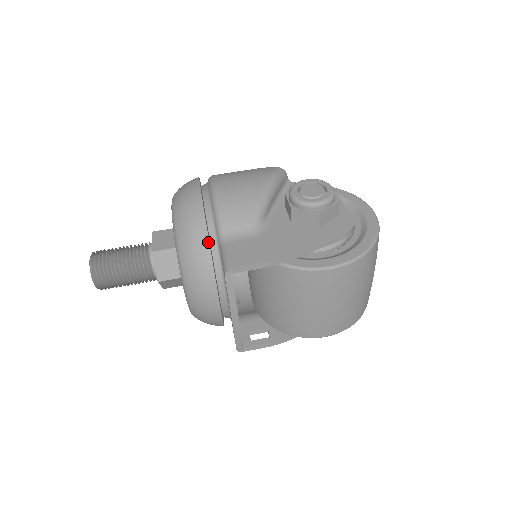
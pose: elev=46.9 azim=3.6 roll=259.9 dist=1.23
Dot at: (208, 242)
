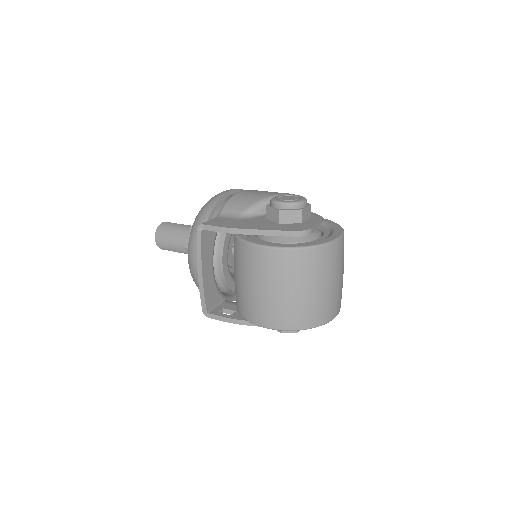
Dot at: (209, 215)
